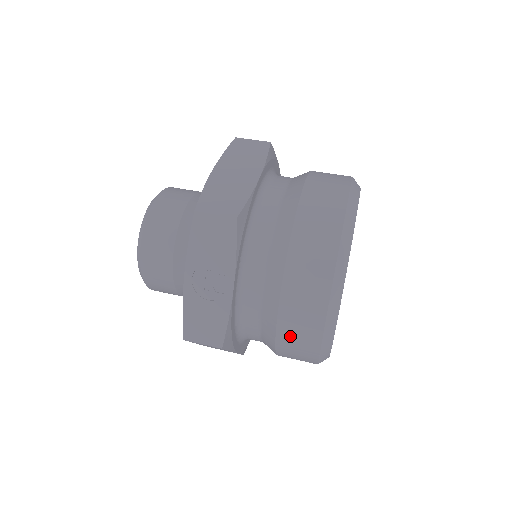
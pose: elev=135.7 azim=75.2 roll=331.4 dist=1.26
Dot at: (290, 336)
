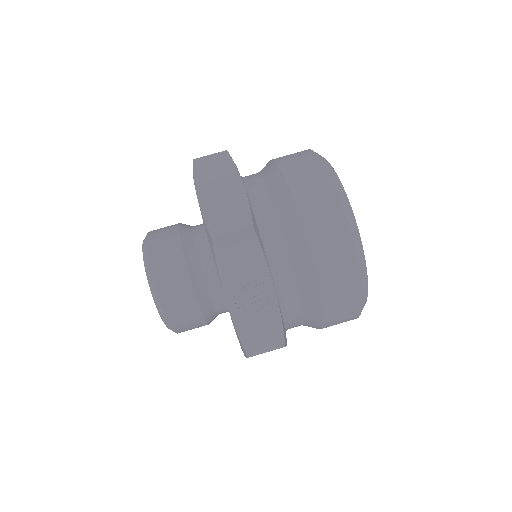
Dot at: (335, 306)
